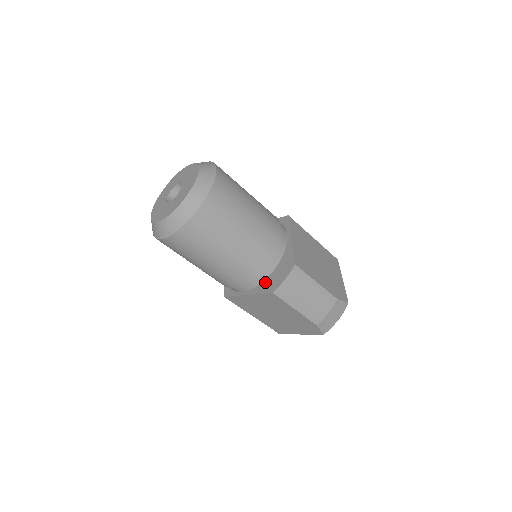
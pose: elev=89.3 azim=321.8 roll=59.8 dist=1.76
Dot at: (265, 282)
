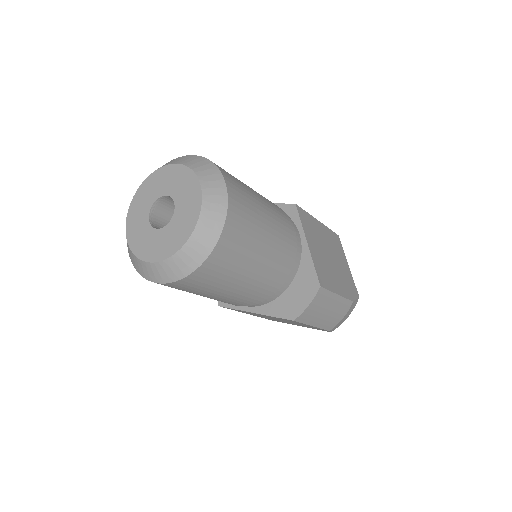
Dot at: (279, 301)
